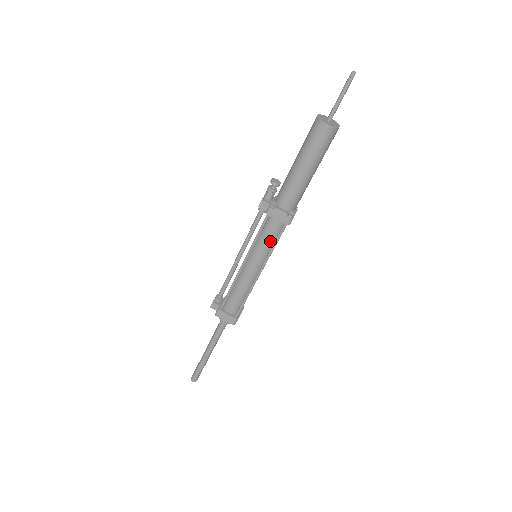
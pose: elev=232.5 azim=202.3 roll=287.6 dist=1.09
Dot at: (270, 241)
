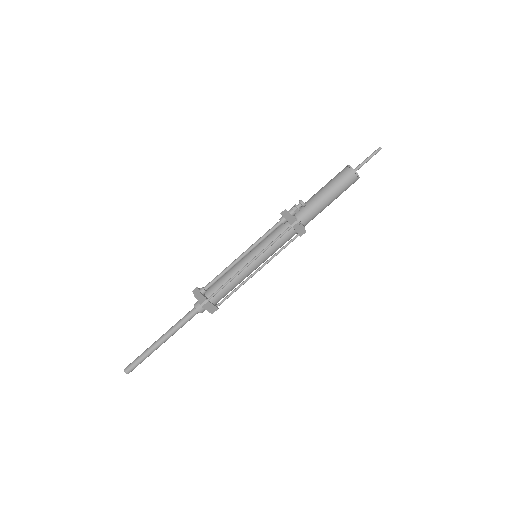
Dot at: (280, 246)
